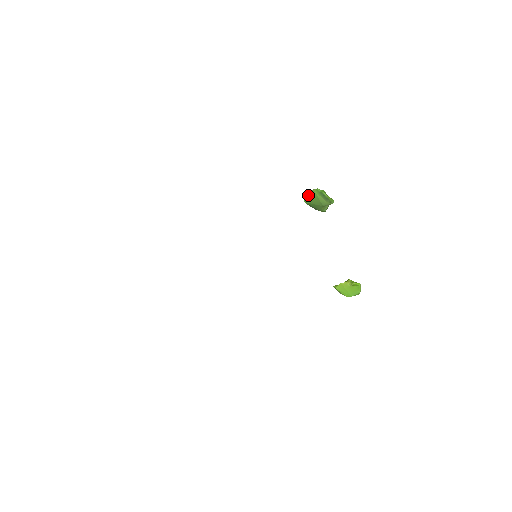
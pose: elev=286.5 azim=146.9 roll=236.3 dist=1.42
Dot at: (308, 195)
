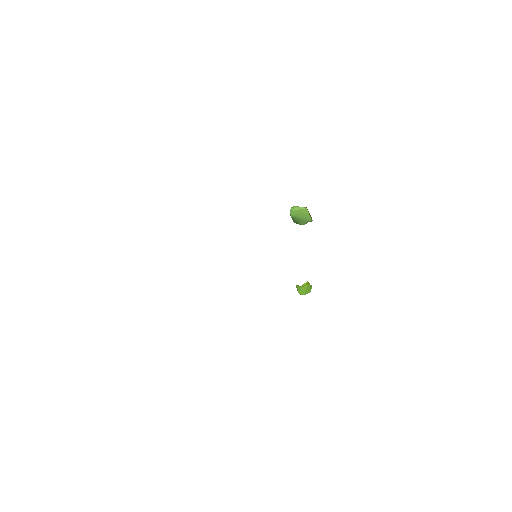
Dot at: (298, 210)
